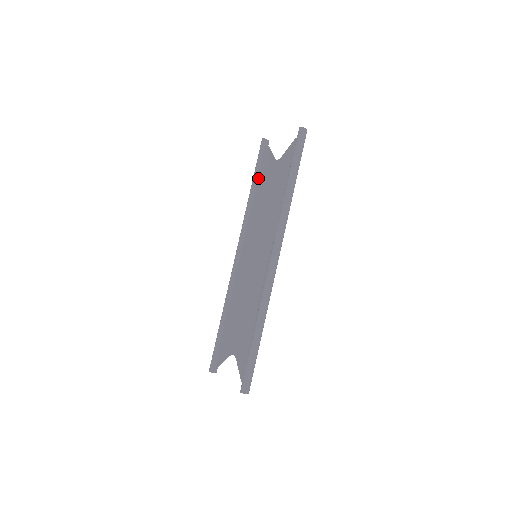
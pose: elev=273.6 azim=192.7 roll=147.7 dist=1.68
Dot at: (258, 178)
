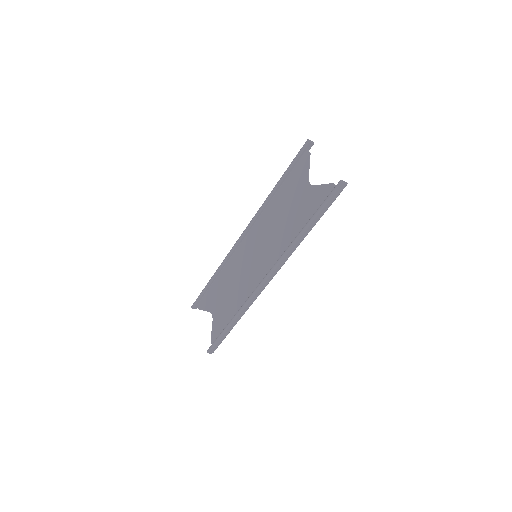
Dot at: (287, 178)
